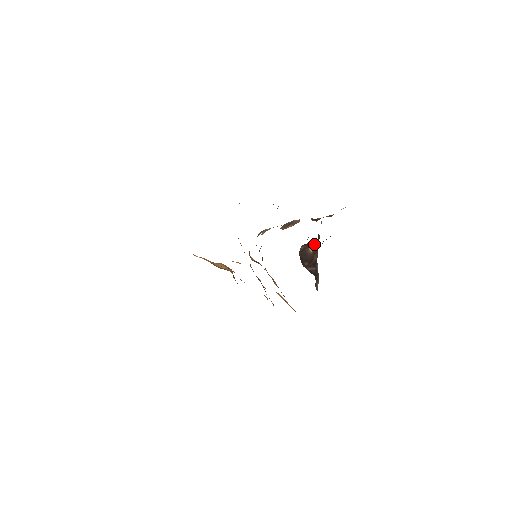
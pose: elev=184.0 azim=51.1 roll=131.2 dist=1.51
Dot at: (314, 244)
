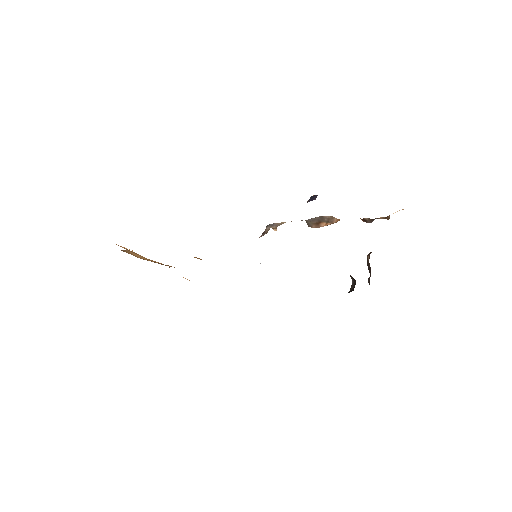
Dot at: occluded
